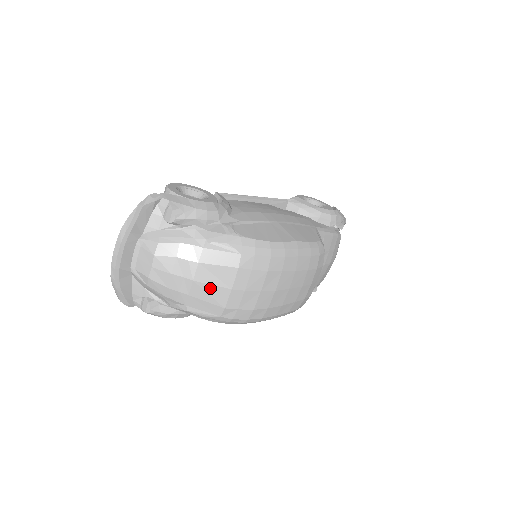
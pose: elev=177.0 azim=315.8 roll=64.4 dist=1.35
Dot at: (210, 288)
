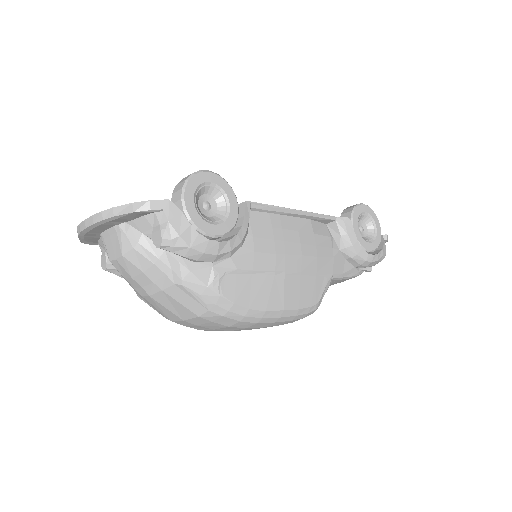
Dot at: (163, 308)
